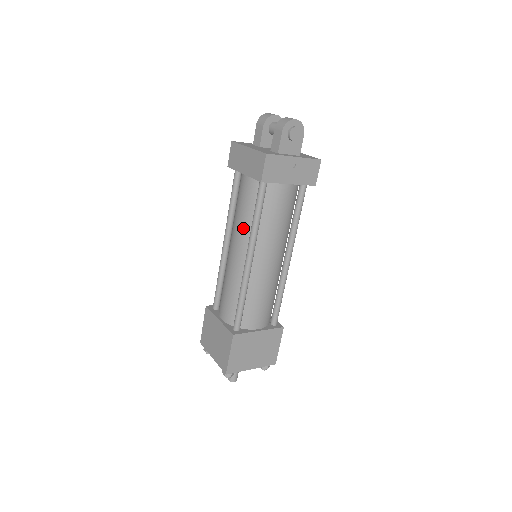
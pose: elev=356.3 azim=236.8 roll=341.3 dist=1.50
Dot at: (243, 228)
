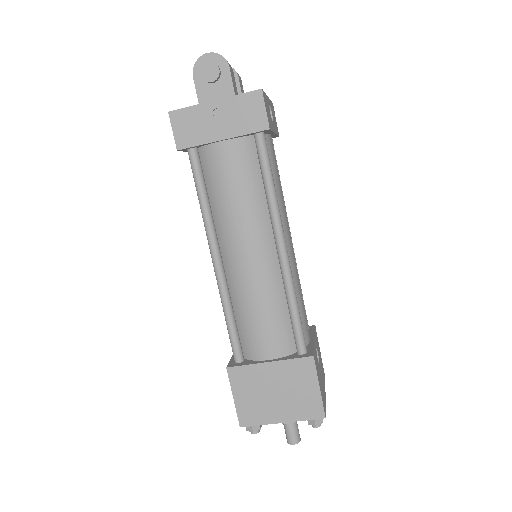
Dot at: occluded
